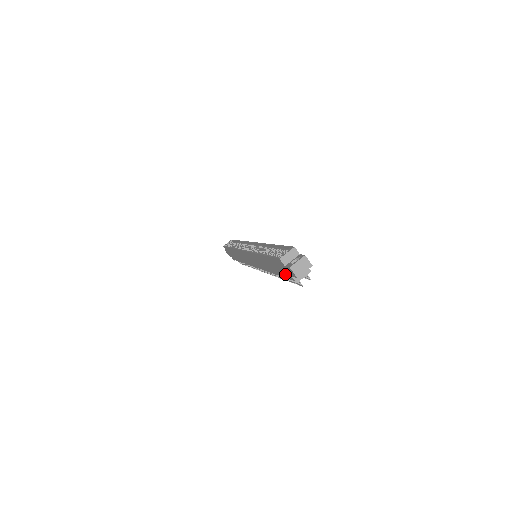
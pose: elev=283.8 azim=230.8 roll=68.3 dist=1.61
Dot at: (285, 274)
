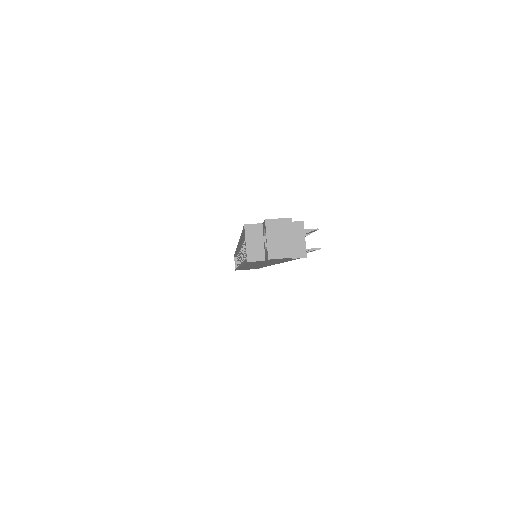
Dot at: occluded
